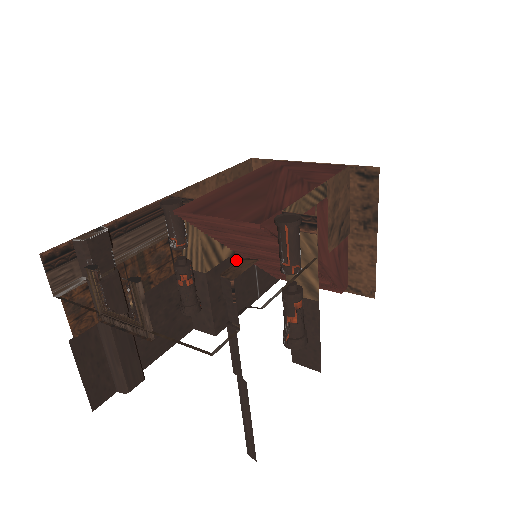
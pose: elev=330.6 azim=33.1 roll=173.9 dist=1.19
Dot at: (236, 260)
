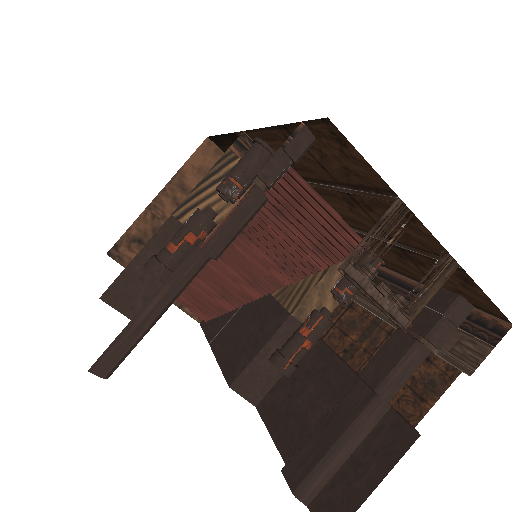
Dot at: occluded
